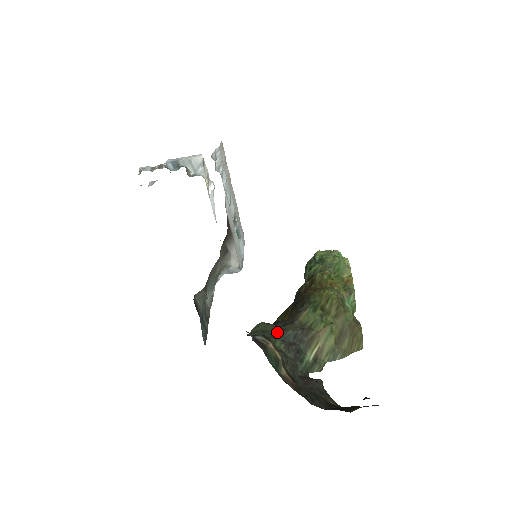
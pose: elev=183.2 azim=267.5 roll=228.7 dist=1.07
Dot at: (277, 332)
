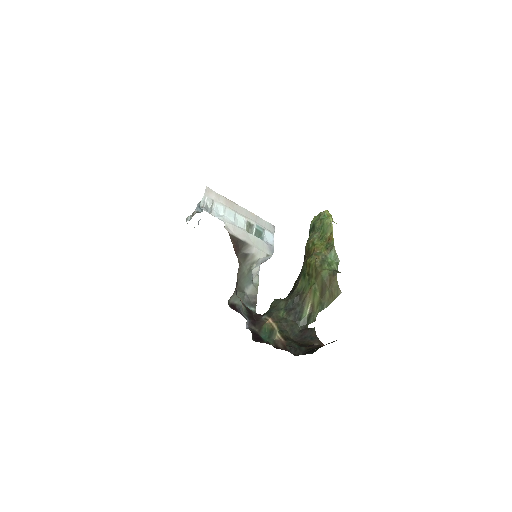
Dot at: (282, 304)
